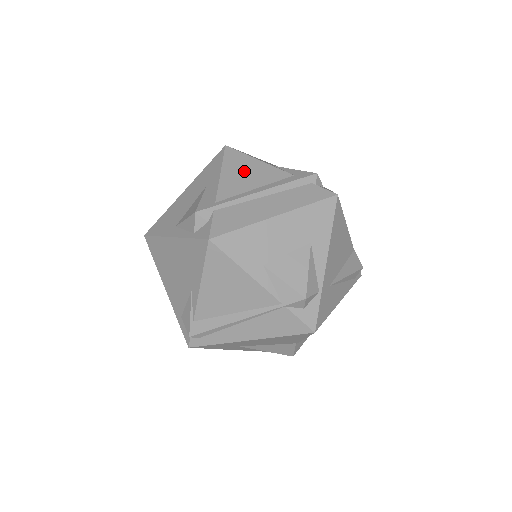
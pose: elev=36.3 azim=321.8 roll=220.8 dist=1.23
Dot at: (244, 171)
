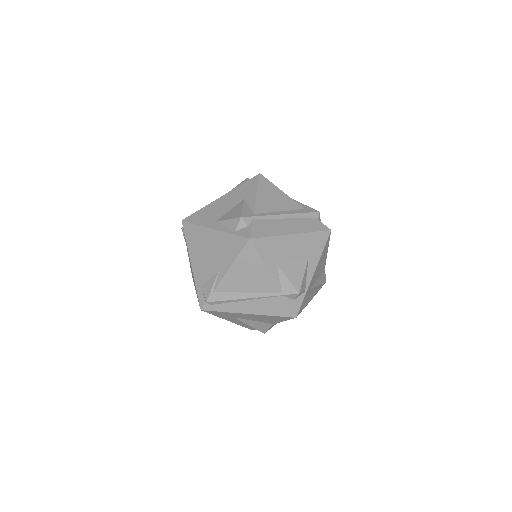
Dot at: (272, 196)
